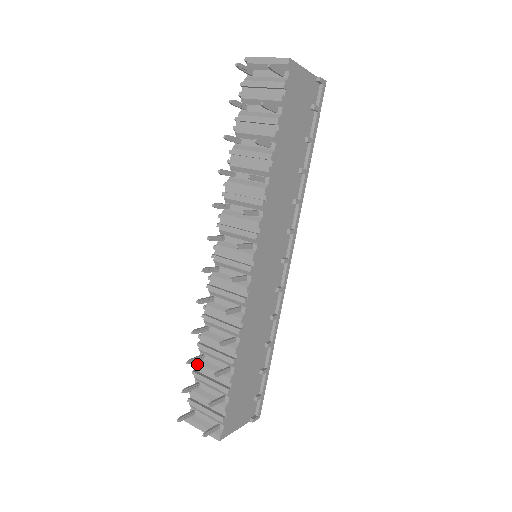
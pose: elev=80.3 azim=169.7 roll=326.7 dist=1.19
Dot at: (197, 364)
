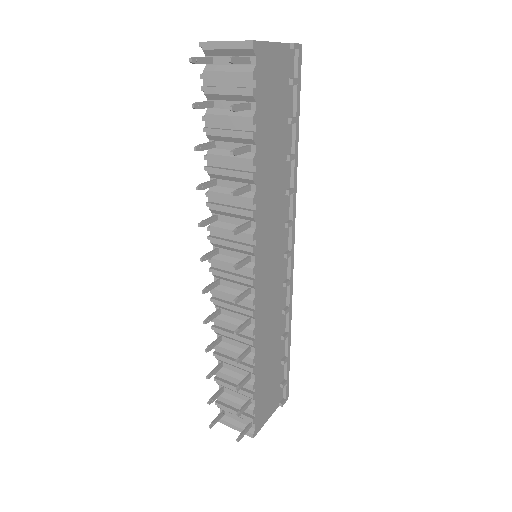
Dot at: (217, 372)
